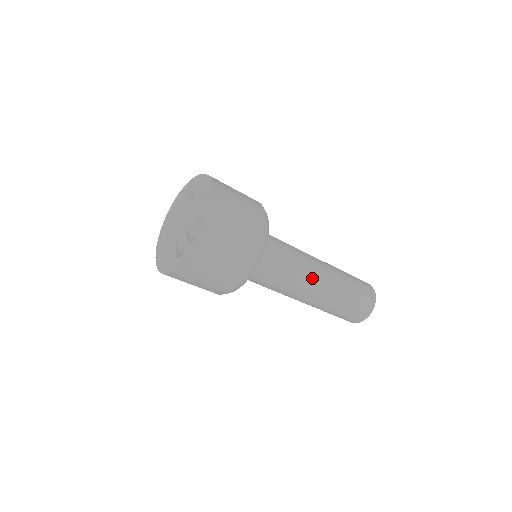
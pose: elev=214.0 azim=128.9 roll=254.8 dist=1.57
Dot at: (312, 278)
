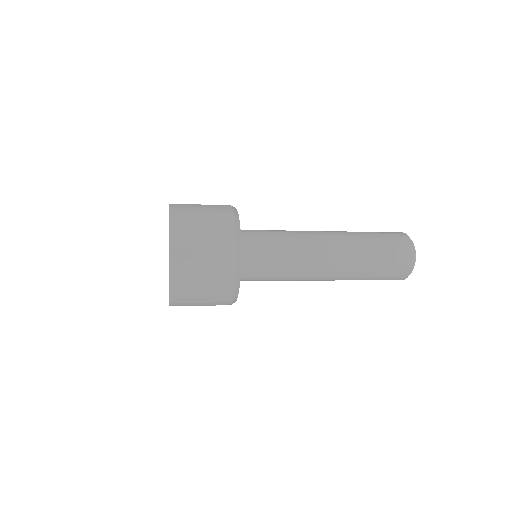
Dot at: (312, 280)
